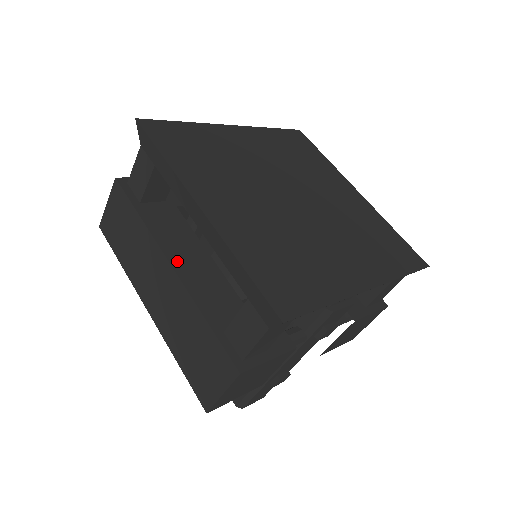
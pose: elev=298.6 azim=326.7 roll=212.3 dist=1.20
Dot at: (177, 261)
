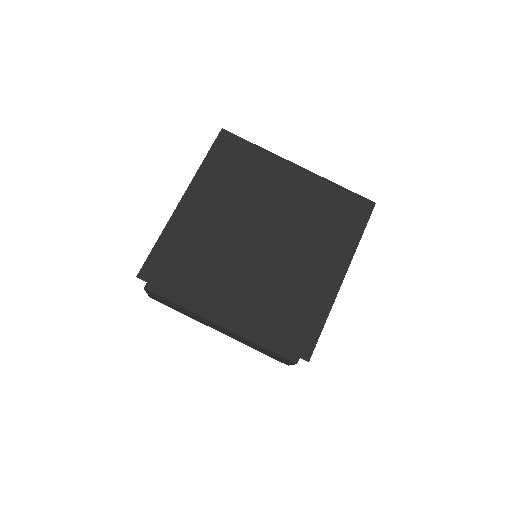
Dot at: (221, 320)
